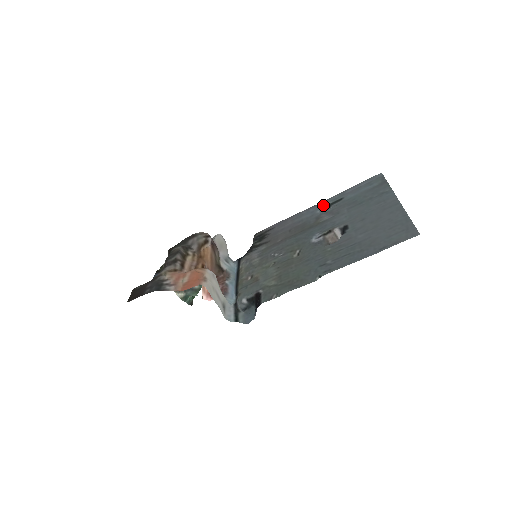
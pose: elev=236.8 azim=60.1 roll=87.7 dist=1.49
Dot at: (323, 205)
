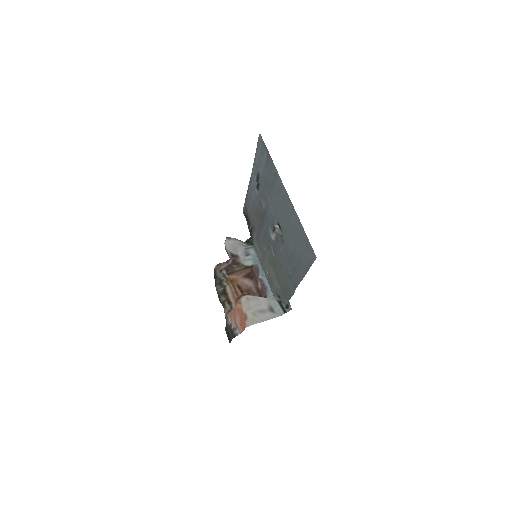
Dot at: (254, 181)
